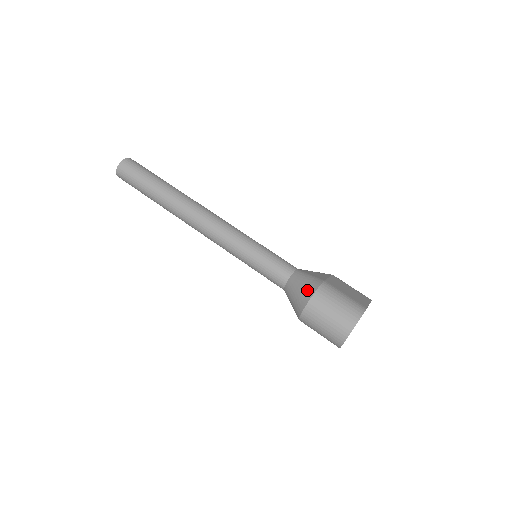
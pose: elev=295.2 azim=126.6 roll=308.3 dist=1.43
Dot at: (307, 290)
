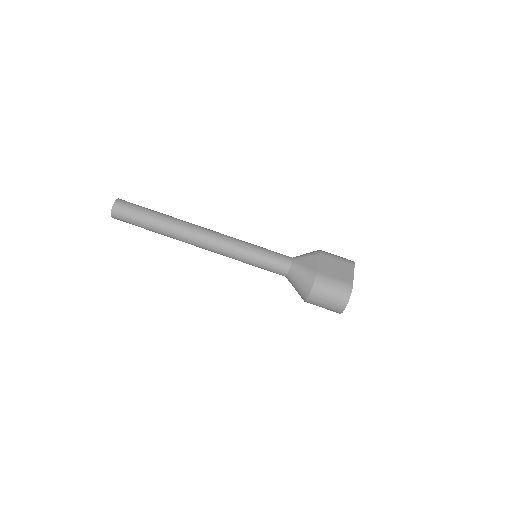
Dot at: (306, 285)
